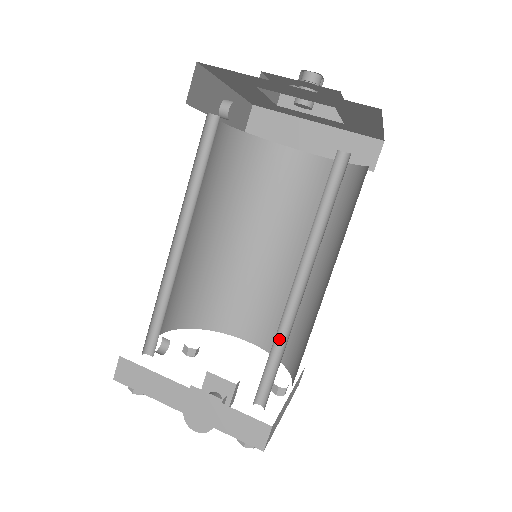
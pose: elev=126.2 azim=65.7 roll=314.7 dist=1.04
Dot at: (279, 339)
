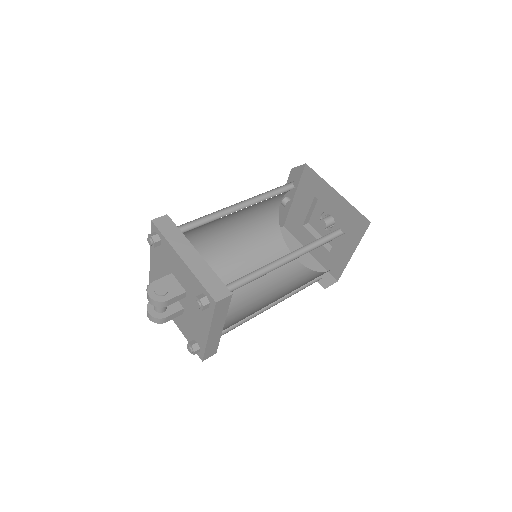
Dot at: (259, 273)
